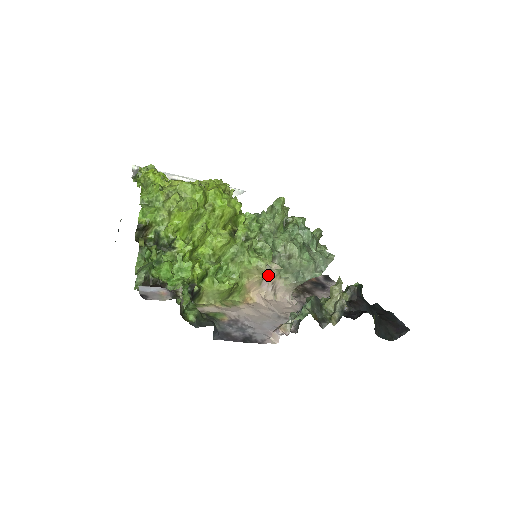
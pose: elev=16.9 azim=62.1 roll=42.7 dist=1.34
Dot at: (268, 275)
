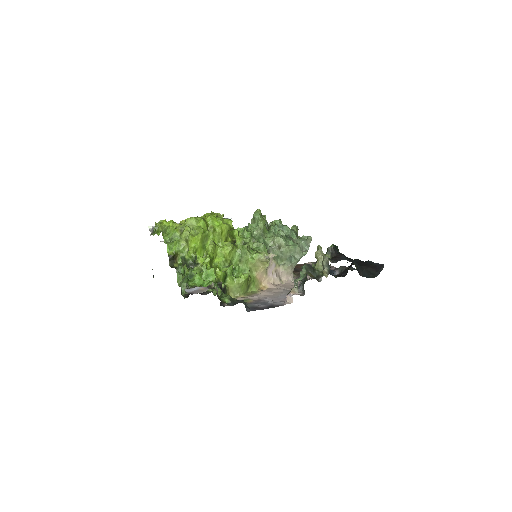
Dot at: (269, 265)
